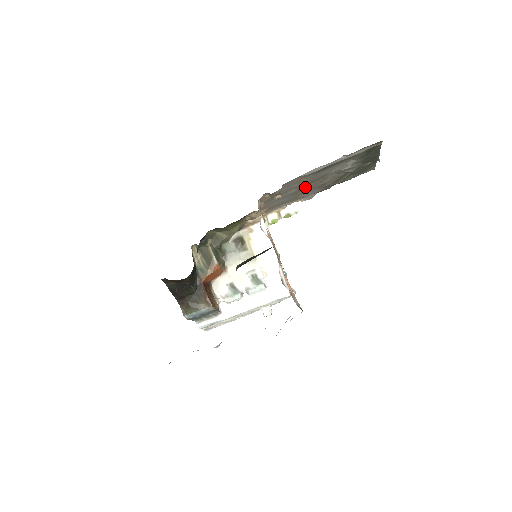
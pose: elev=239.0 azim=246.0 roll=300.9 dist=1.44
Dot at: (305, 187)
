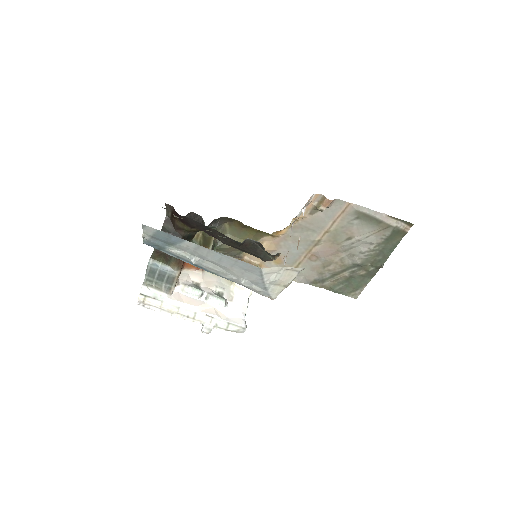
Dot at: (324, 244)
